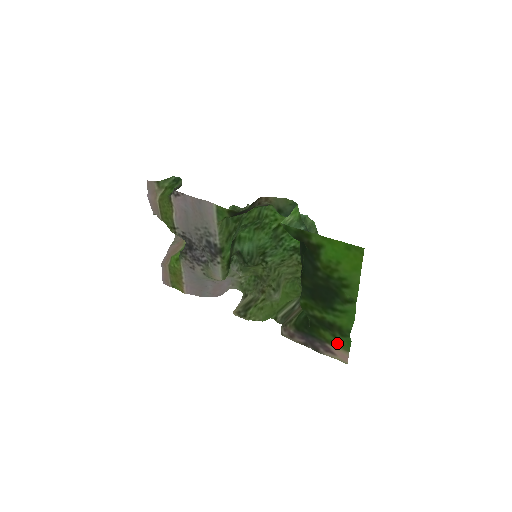
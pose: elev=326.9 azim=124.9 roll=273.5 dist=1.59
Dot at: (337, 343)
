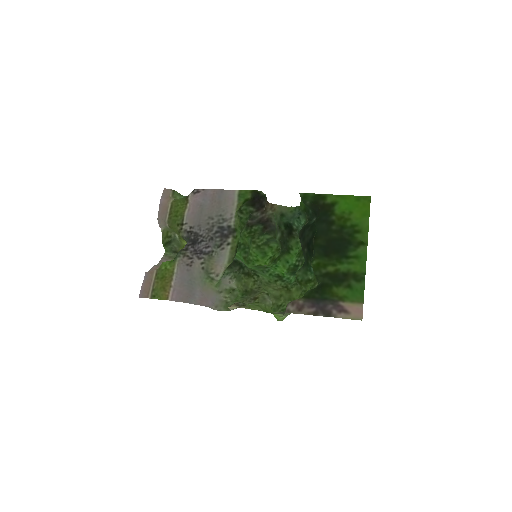
Dot at: (350, 298)
